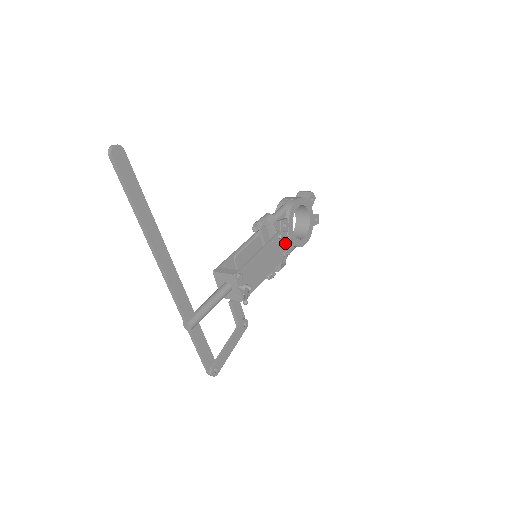
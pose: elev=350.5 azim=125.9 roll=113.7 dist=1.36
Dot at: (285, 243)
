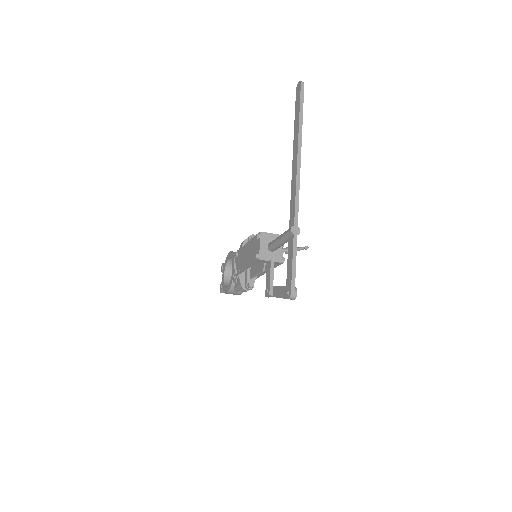
Dot at: occluded
